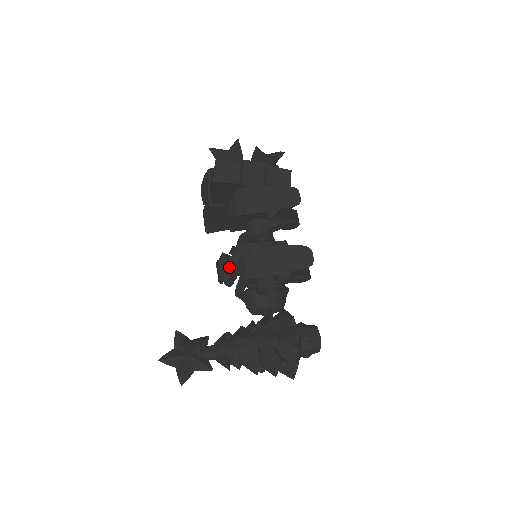
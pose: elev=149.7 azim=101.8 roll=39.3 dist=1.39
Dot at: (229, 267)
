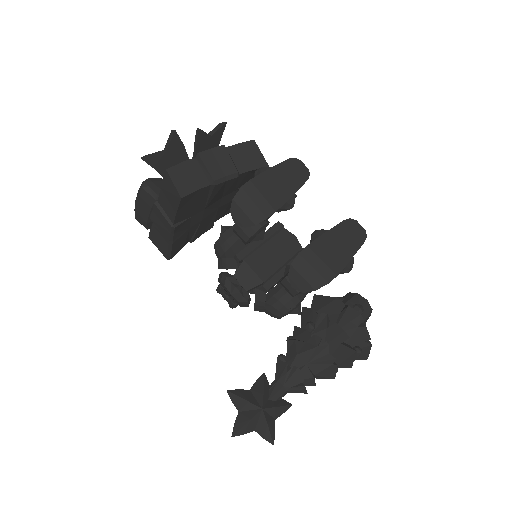
Dot at: (241, 286)
